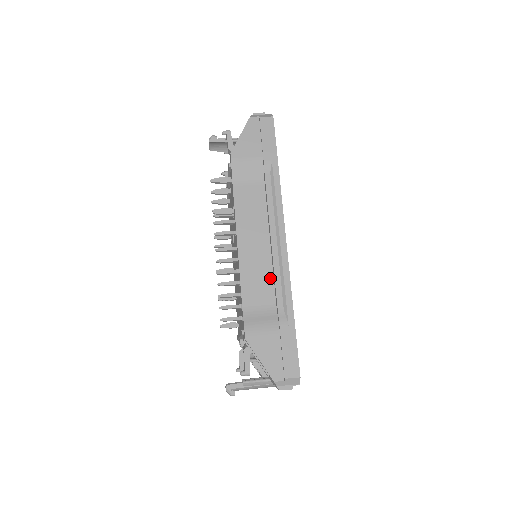
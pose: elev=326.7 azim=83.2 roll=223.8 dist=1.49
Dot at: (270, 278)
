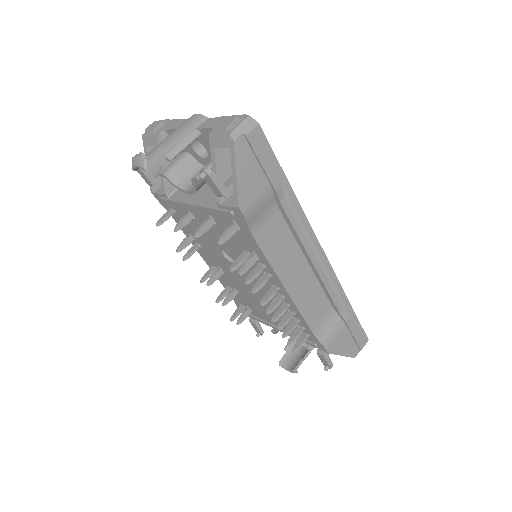
Dot at: (321, 292)
